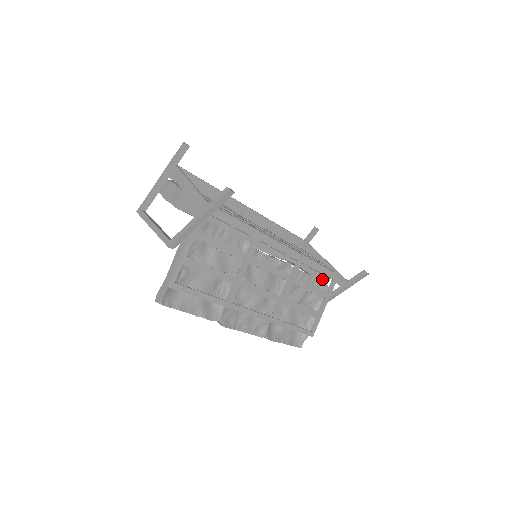
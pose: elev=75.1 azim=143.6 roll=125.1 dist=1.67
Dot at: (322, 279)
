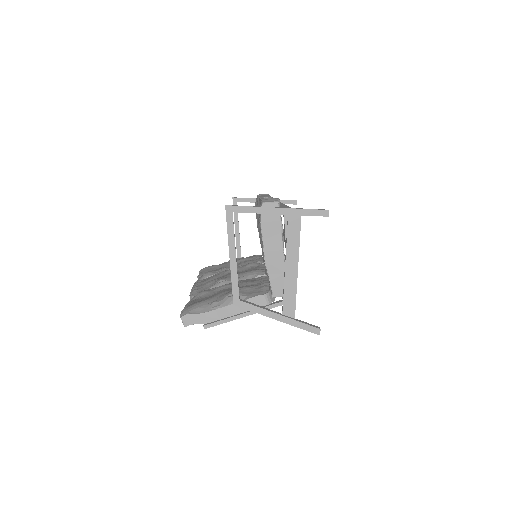
Dot at: occluded
